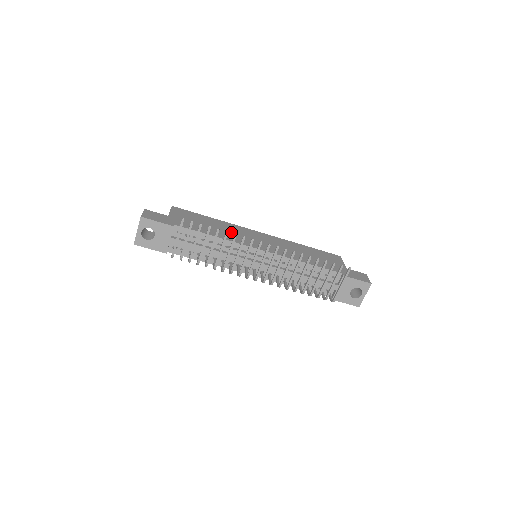
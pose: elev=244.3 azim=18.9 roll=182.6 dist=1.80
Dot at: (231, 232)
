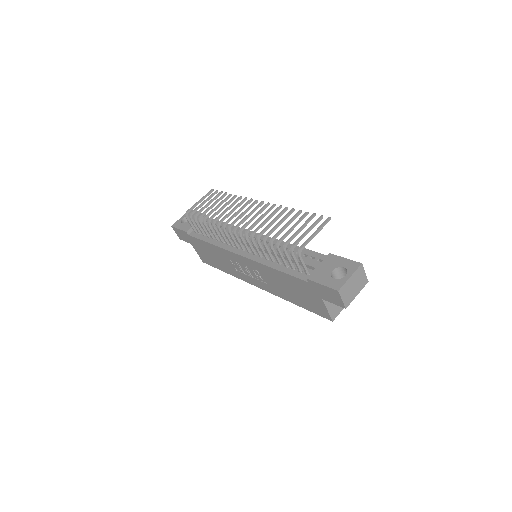
Dot at: occluded
